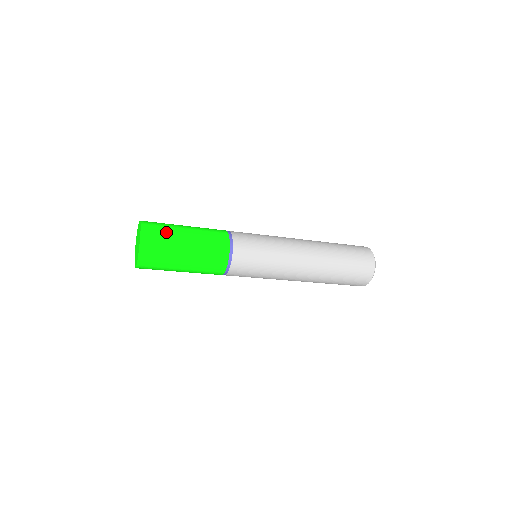
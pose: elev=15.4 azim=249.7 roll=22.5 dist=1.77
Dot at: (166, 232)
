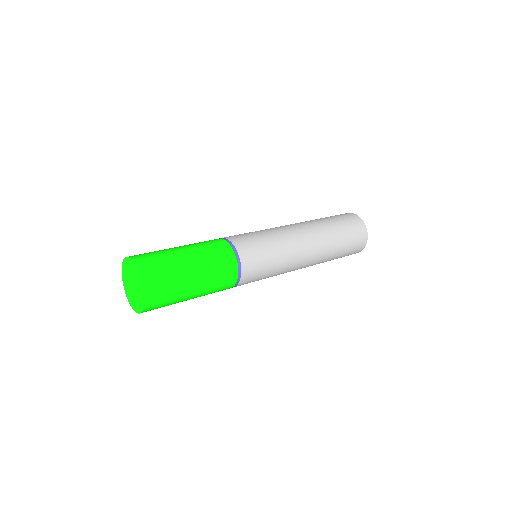
Dot at: (171, 301)
